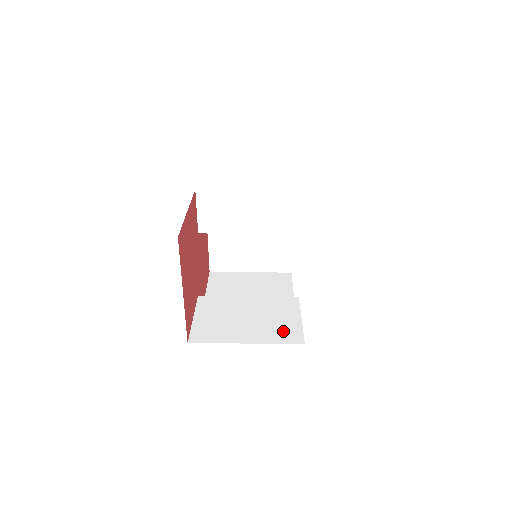
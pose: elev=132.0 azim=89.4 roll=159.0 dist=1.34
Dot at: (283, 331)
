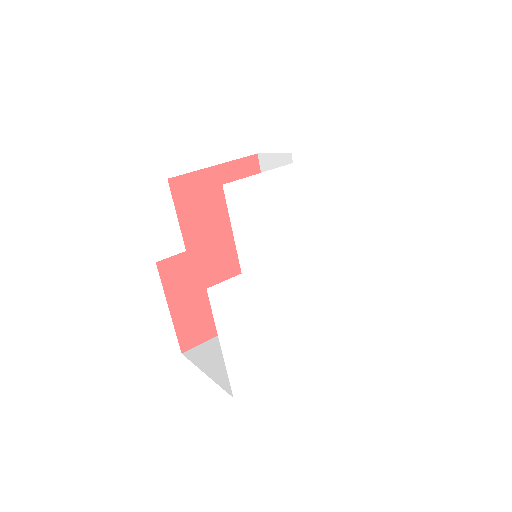
Dot at: occluded
